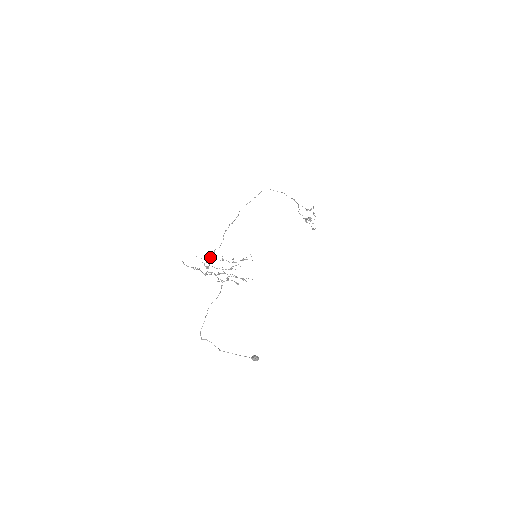
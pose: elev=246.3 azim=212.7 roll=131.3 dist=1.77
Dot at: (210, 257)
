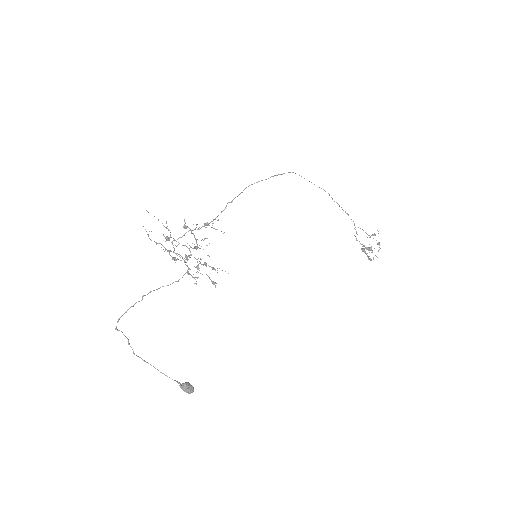
Dot at: (184, 234)
